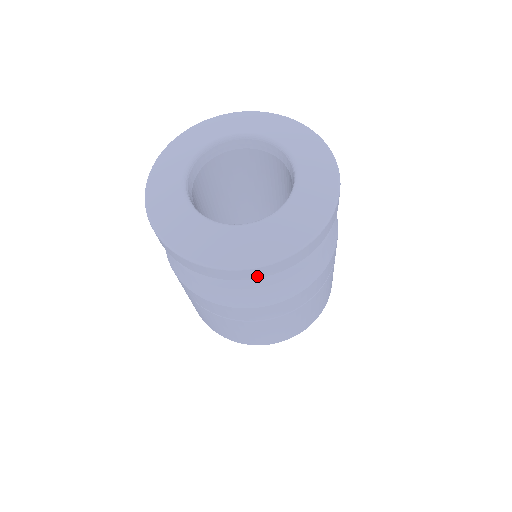
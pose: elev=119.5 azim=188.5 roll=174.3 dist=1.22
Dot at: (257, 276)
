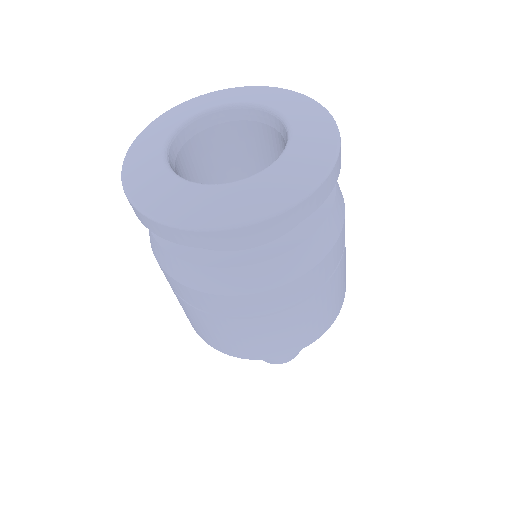
Dot at: (177, 240)
